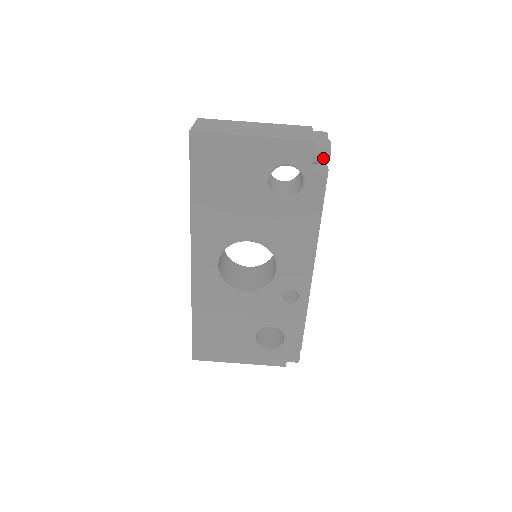
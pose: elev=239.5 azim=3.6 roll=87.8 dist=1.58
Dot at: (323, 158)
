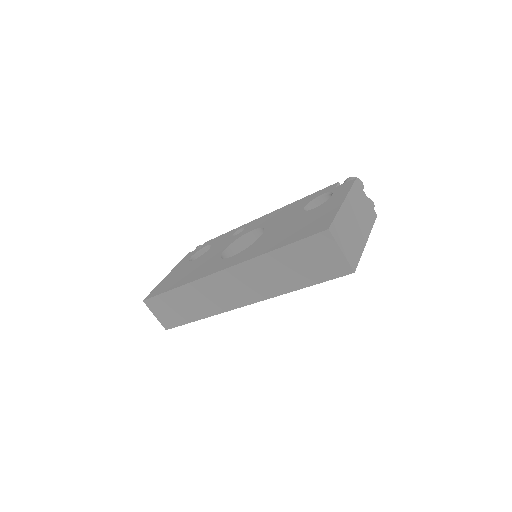
Dot at: occluded
